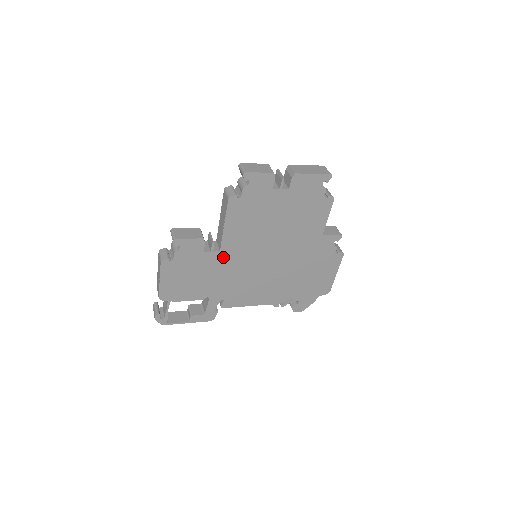
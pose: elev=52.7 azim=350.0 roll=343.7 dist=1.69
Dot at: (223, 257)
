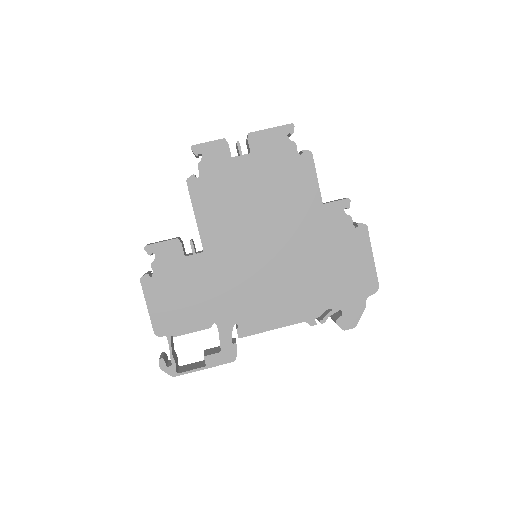
Dot at: (211, 260)
